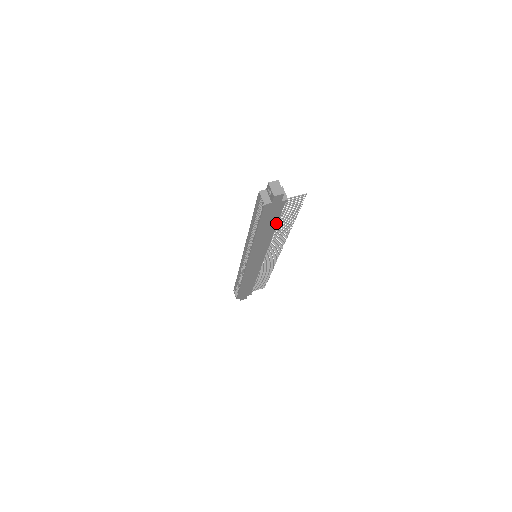
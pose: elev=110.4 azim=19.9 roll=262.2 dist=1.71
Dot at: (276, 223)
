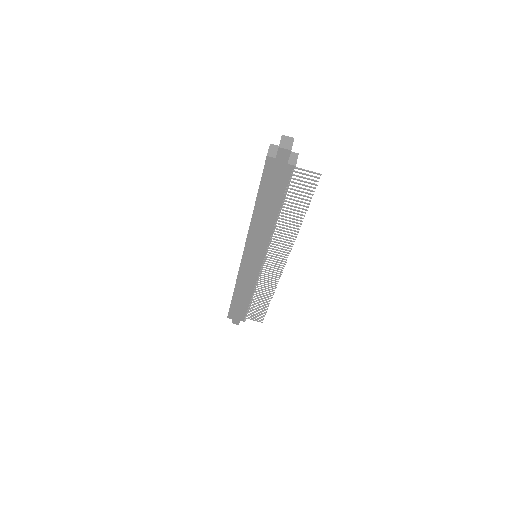
Dot at: (279, 203)
